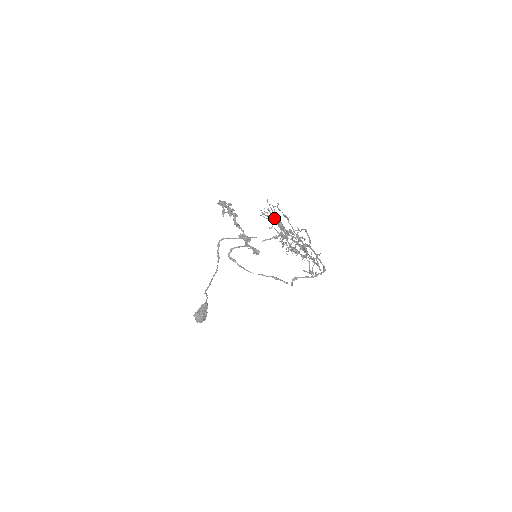
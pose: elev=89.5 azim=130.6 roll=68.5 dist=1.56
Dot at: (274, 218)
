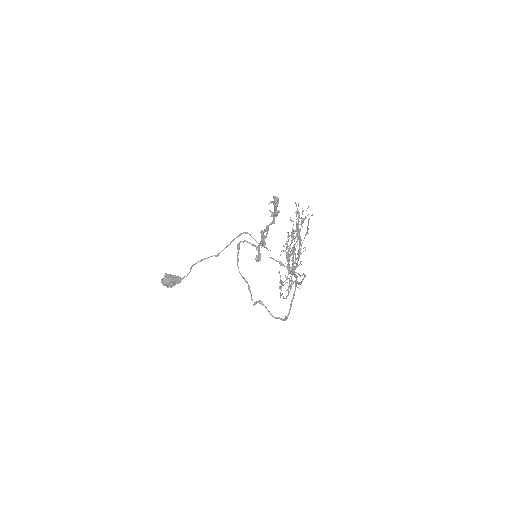
Dot at: occluded
